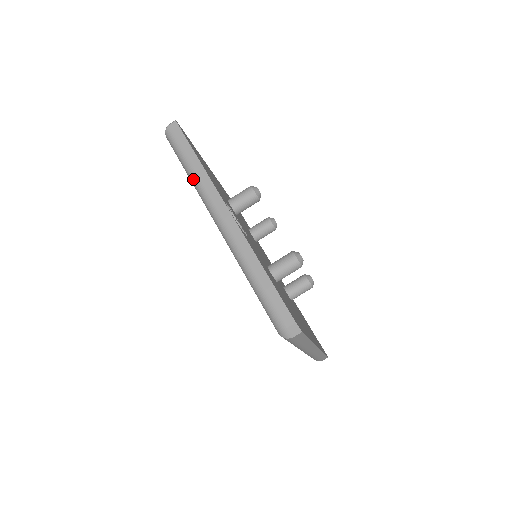
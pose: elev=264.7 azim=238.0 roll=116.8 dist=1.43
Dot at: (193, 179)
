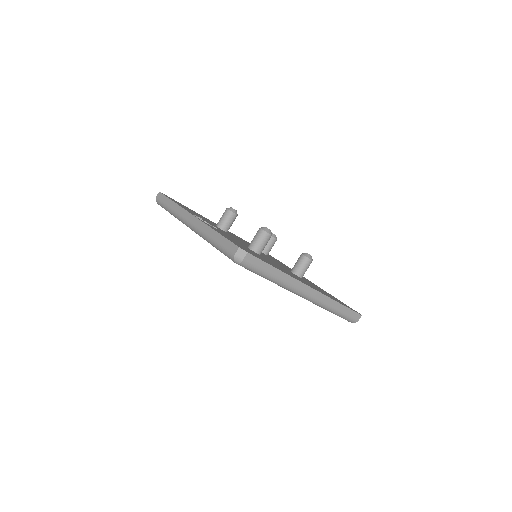
Dot at: (173, 214)
